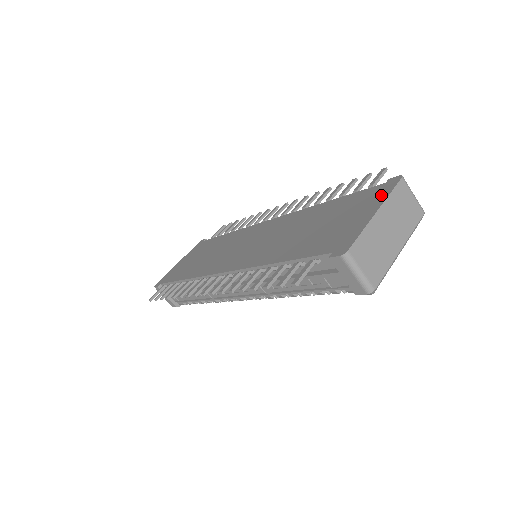
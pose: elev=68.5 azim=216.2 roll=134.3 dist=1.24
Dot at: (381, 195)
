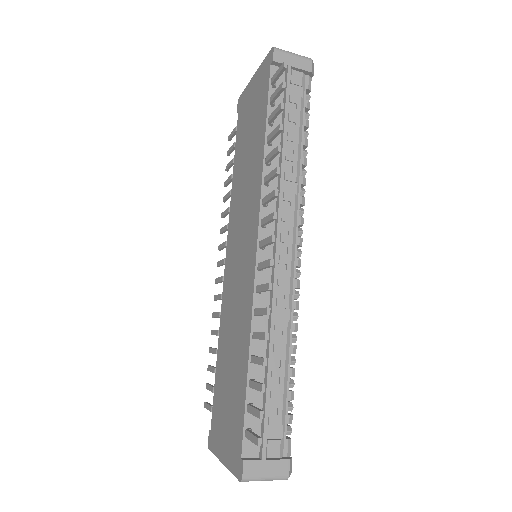
Dot at: (231, 460)
